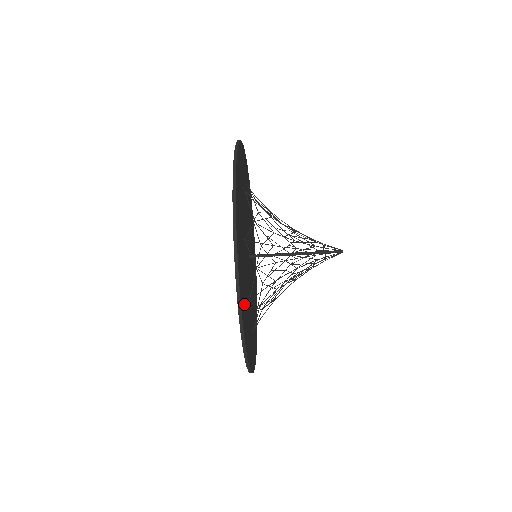
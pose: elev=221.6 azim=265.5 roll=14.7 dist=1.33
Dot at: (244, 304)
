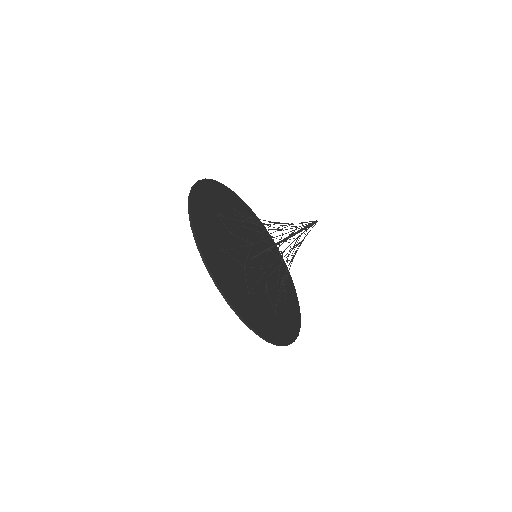
Dot at: (240, 297)
